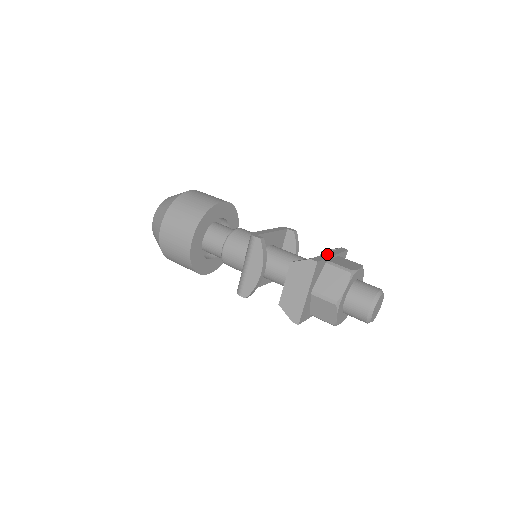
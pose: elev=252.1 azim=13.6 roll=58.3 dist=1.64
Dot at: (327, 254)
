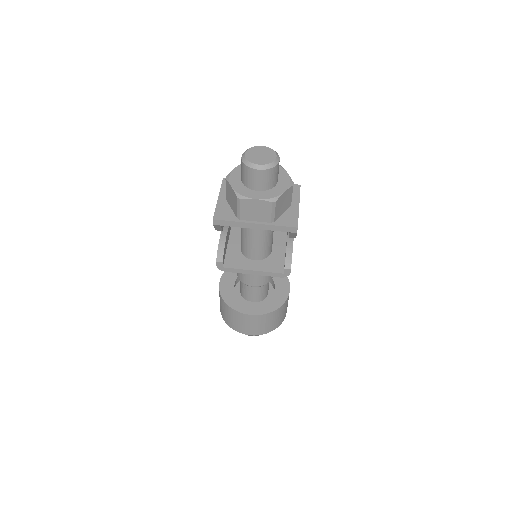
Dot at: occluded
